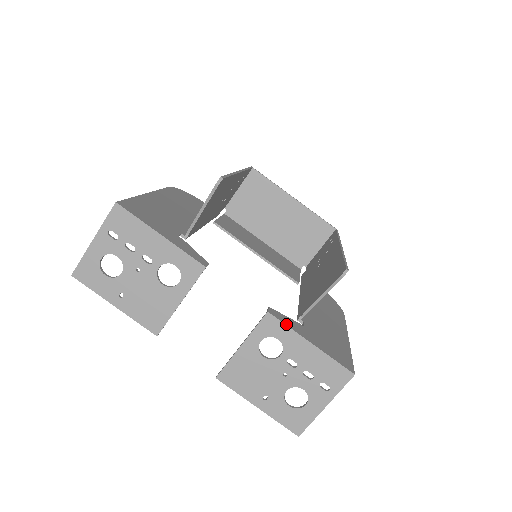
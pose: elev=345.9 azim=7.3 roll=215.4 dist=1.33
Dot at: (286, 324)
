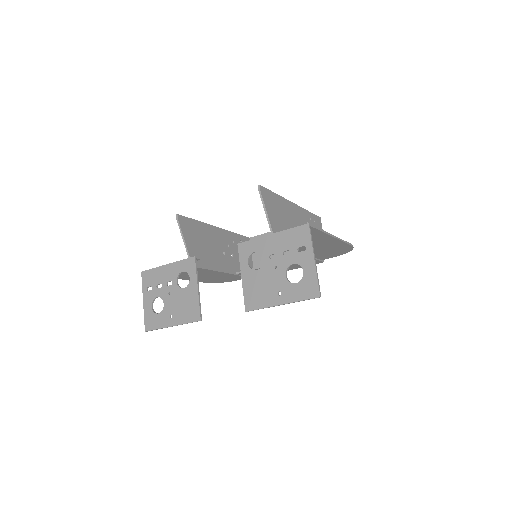
Dot at: (252, 240)
